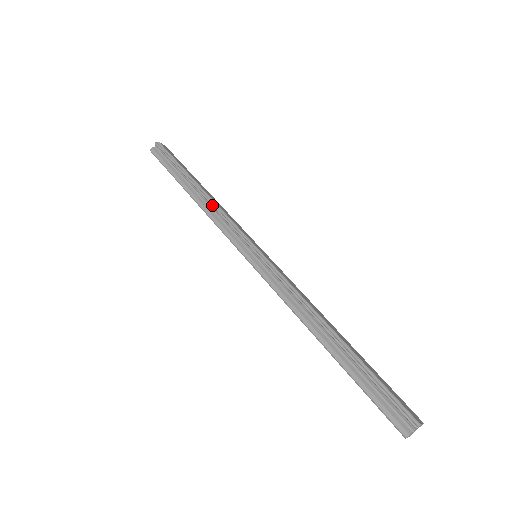
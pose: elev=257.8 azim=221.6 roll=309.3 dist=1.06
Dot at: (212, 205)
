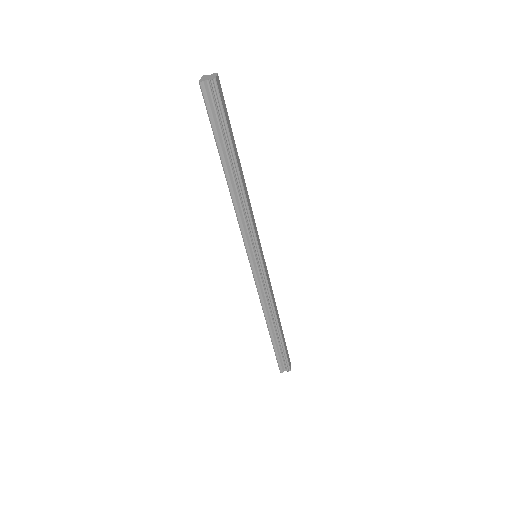
Dot at: (244, 205)
